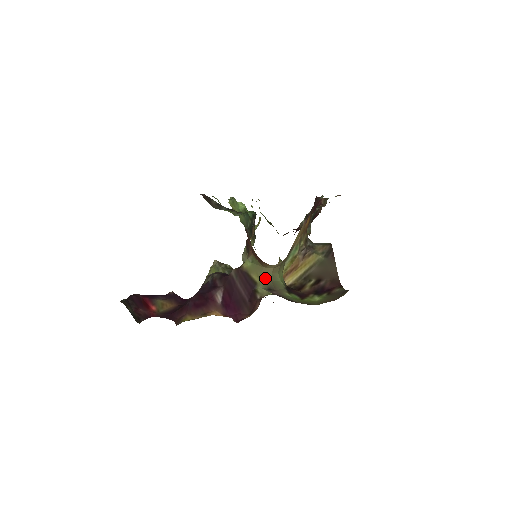
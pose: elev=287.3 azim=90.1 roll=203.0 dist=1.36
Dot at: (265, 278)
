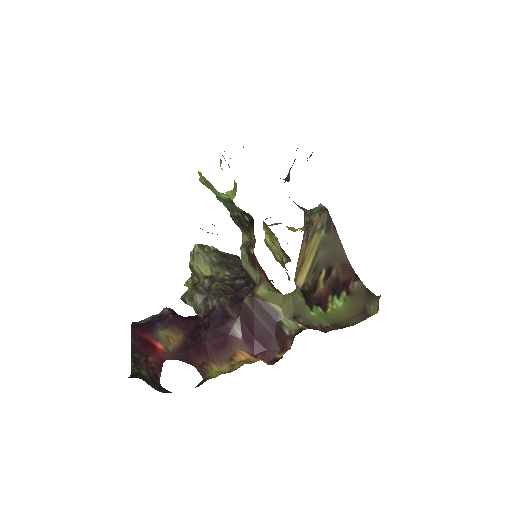
Dot at: (286, 304)
